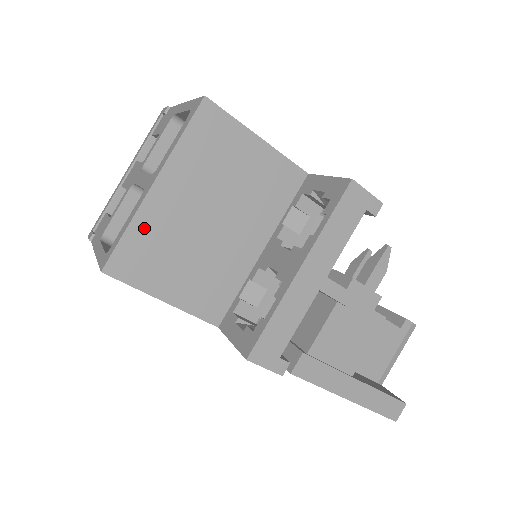
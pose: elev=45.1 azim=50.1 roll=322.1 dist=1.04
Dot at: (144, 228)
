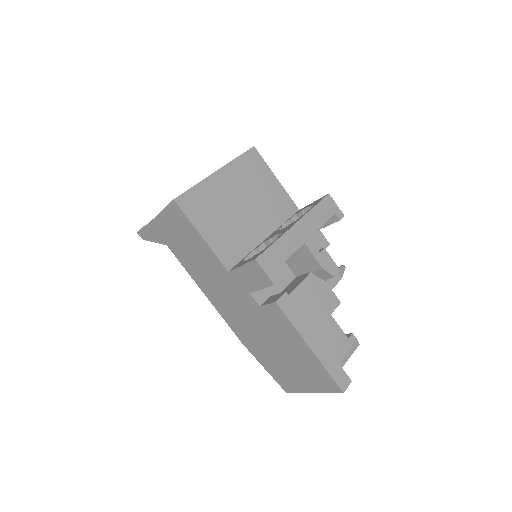
Dot at: (205, 190)
